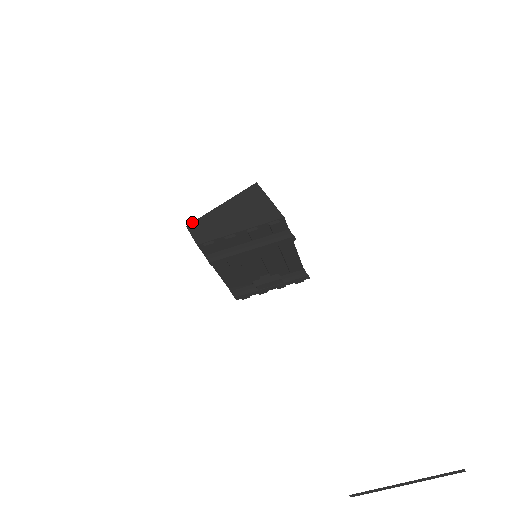
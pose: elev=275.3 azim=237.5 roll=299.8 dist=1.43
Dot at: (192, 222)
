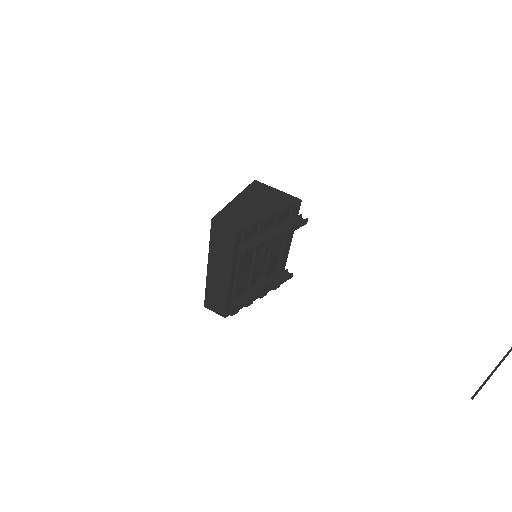
Dot at: occluded
